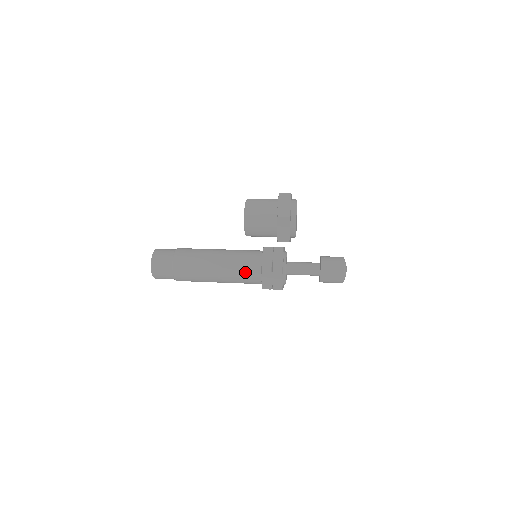
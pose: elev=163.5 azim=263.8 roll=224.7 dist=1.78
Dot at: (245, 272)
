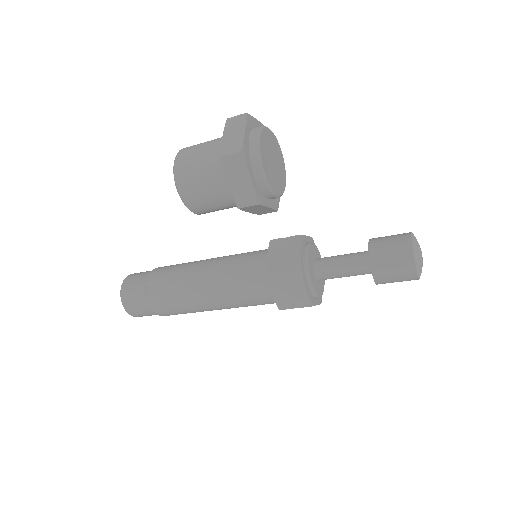
Dot at: (246, 286)
